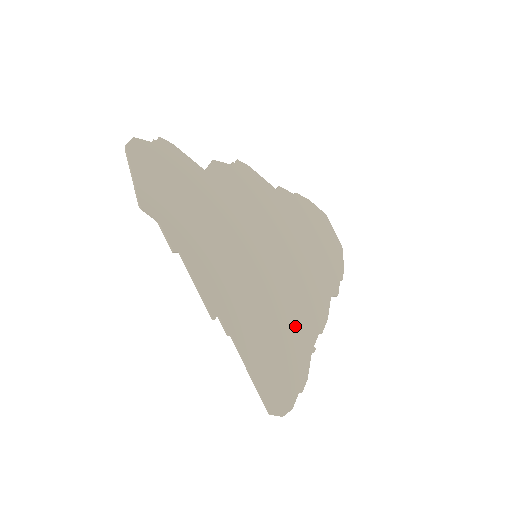
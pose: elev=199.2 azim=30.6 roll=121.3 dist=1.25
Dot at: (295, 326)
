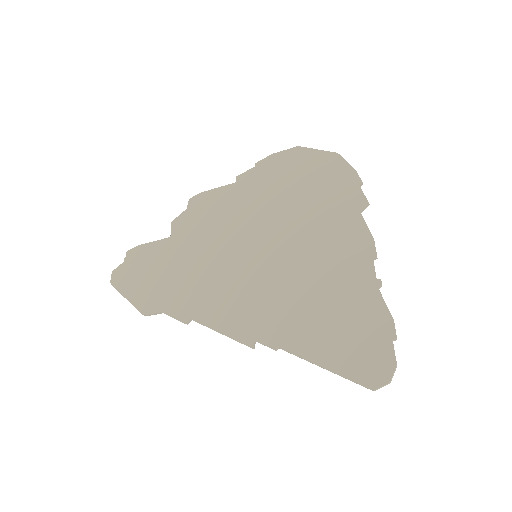
Dot at: (339, 279)
